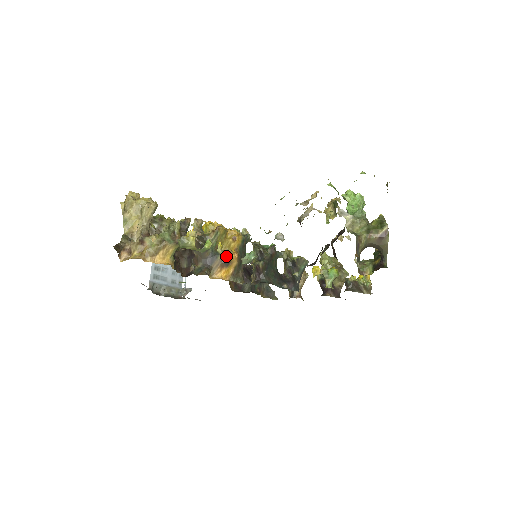
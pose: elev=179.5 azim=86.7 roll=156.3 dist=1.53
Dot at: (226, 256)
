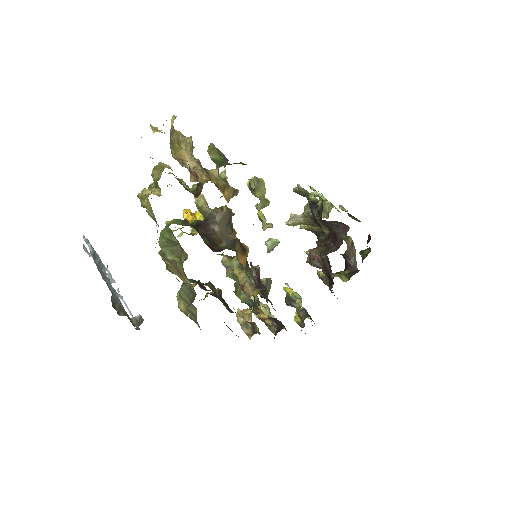
Dot at: (241, 243)
